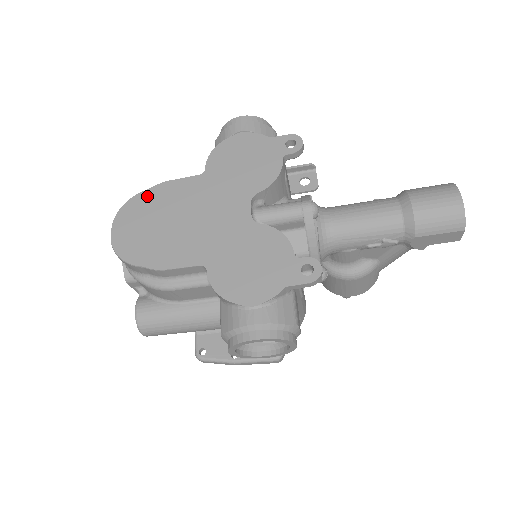
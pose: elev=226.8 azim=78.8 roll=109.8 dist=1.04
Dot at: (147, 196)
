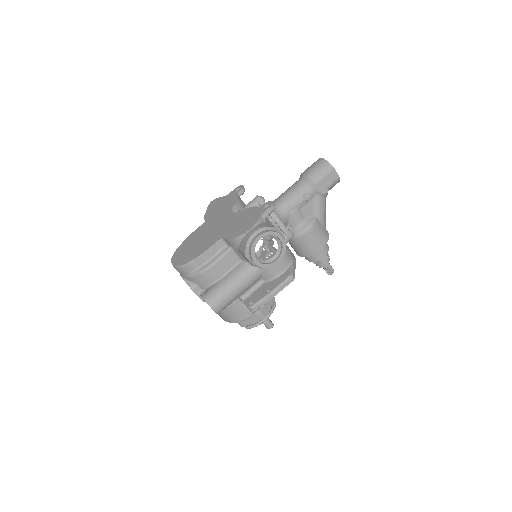
Dot at: (183, 245)
